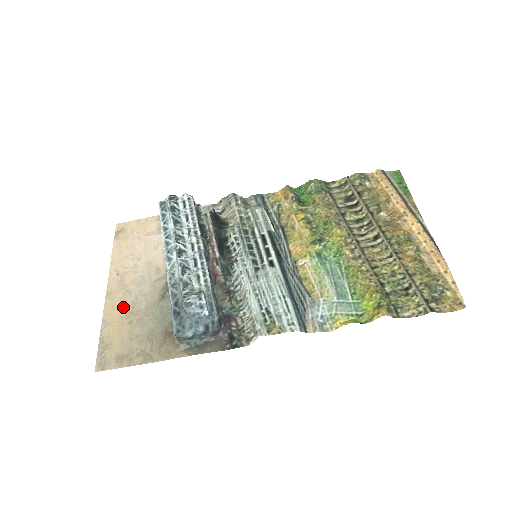
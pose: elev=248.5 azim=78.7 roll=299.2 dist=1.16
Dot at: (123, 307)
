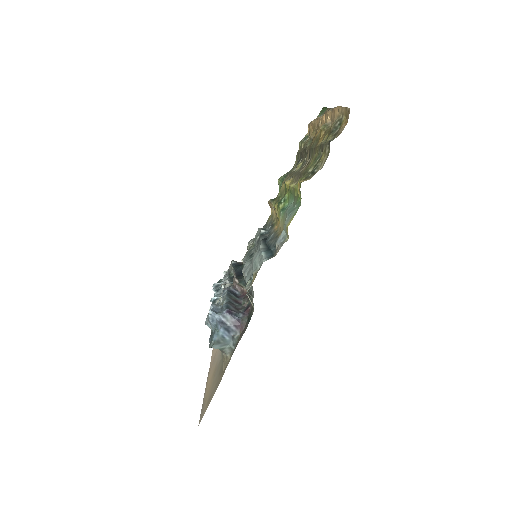
Dot at: (212, 372)
